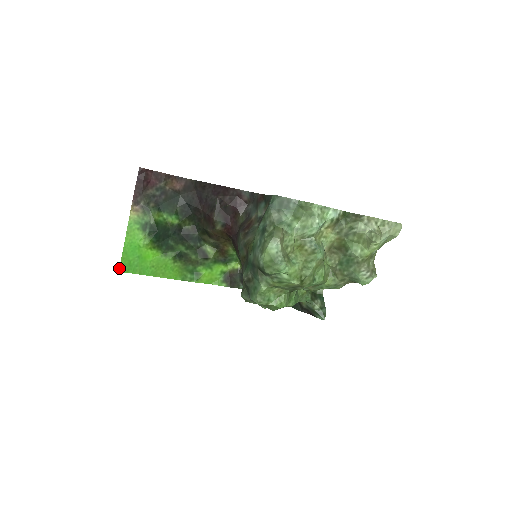
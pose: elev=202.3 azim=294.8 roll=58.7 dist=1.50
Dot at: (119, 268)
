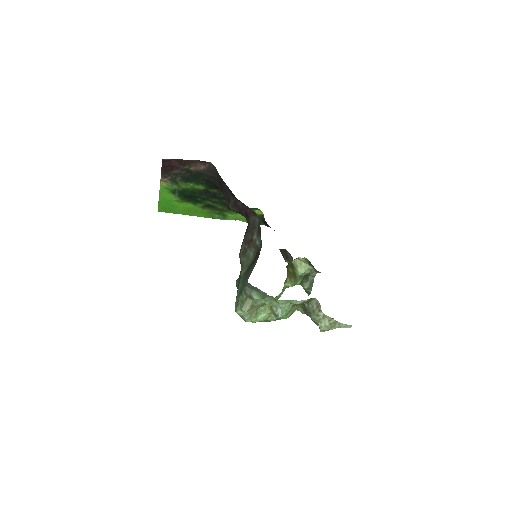
Dot at: occluded
